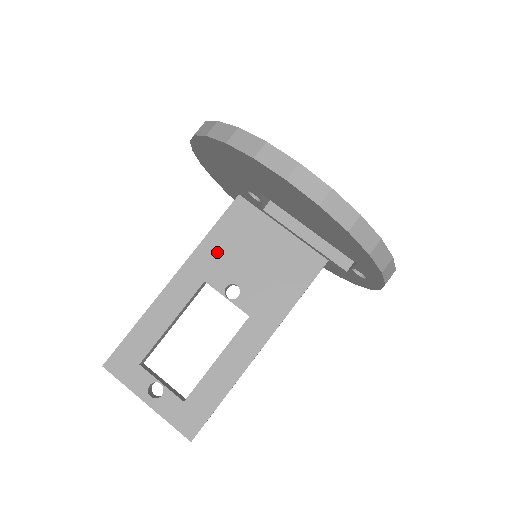
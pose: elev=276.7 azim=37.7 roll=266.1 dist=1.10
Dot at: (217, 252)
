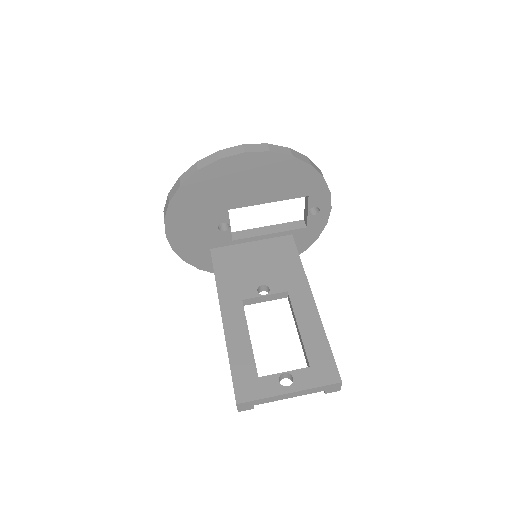
Dot at: (231, 281)
